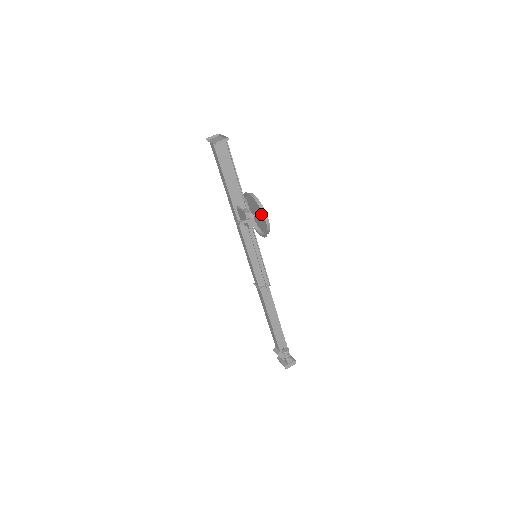
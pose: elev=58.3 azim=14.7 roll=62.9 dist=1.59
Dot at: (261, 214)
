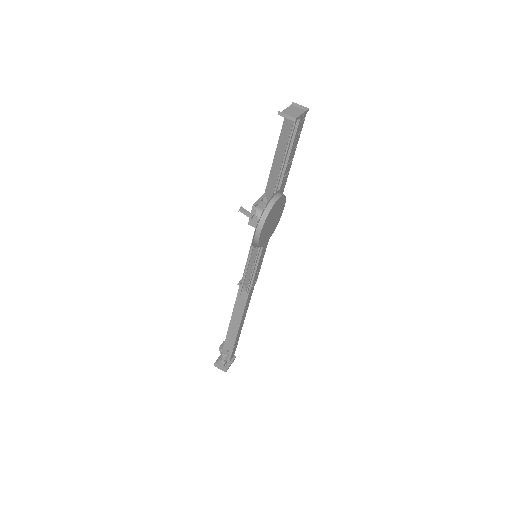
Dot at: (269, 224)
